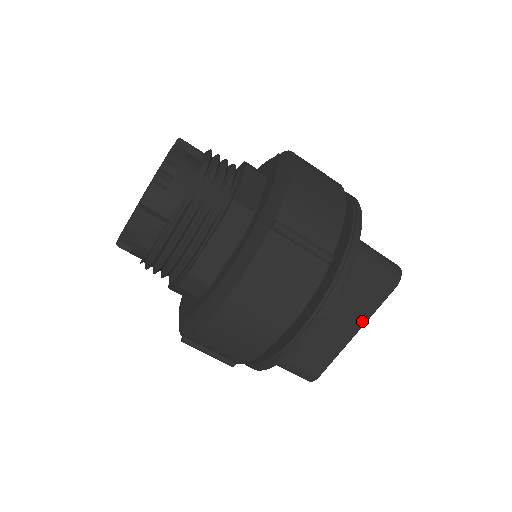
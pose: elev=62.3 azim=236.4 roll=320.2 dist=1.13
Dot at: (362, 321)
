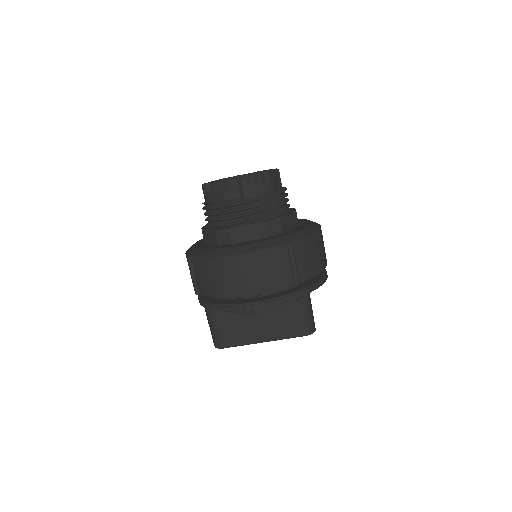
Dot at: (274, 338)
